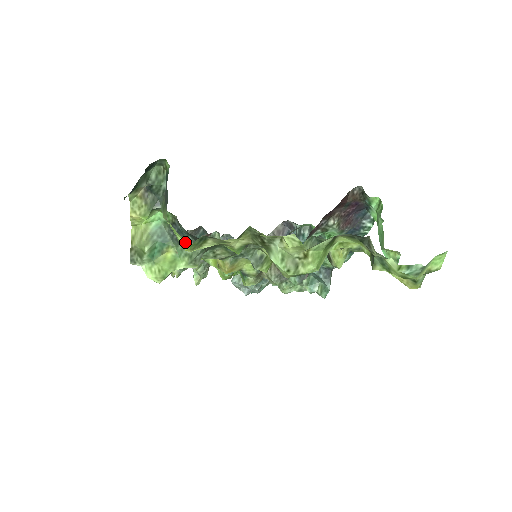
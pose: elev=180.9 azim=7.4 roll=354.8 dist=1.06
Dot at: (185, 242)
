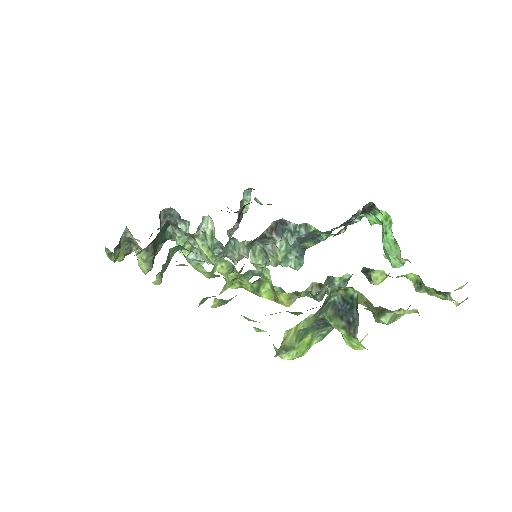
Dot at: (361, 347)
